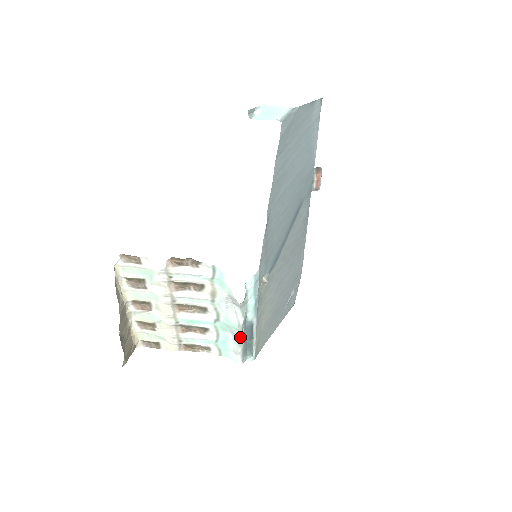
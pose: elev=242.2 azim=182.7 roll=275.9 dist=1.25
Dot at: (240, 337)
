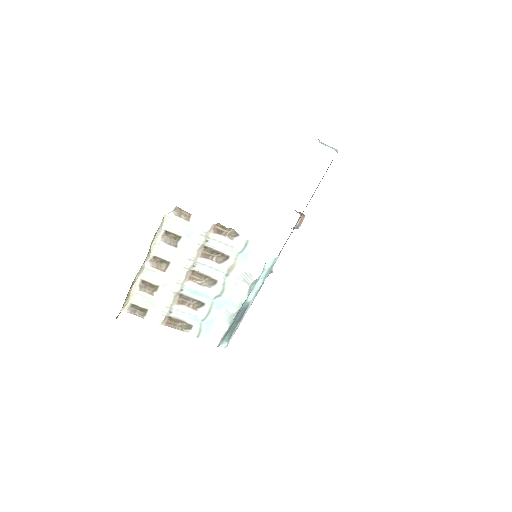
Dot at: (234, 316)
